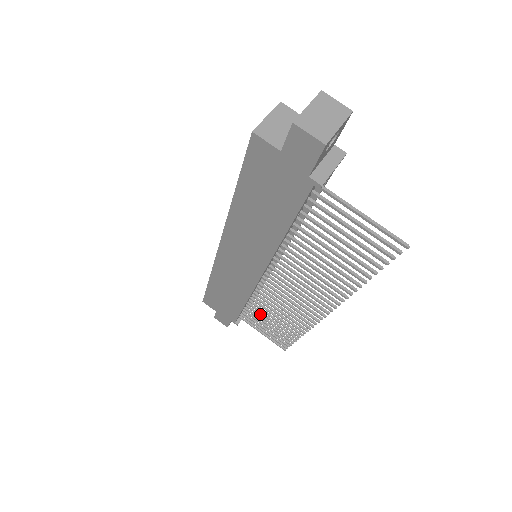
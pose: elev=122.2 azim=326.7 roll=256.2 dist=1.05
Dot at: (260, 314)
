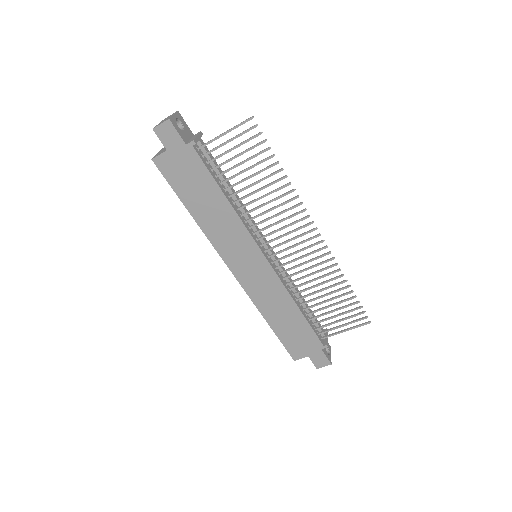
Dot at: (319, 309)
